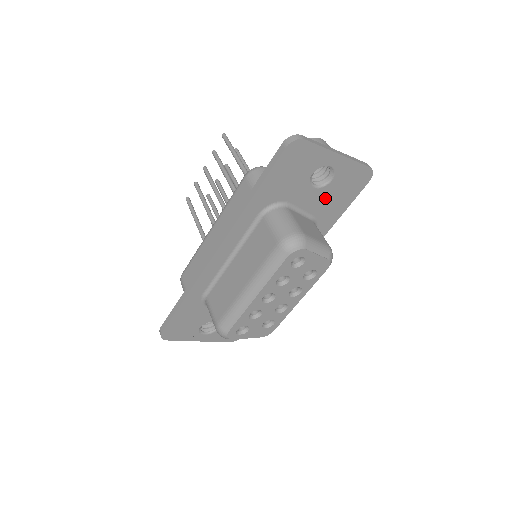
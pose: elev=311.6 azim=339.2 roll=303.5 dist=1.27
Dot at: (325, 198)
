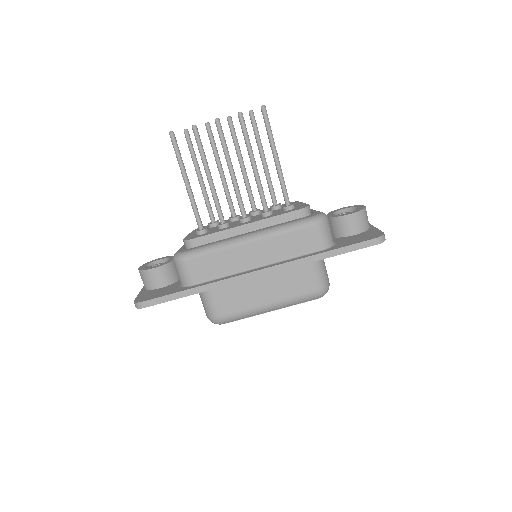
Dot at: occluded
